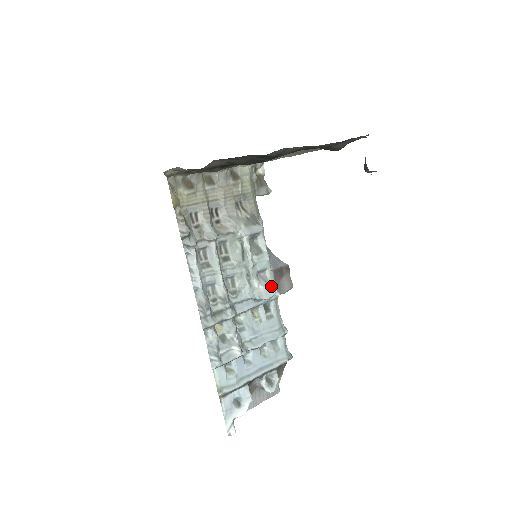
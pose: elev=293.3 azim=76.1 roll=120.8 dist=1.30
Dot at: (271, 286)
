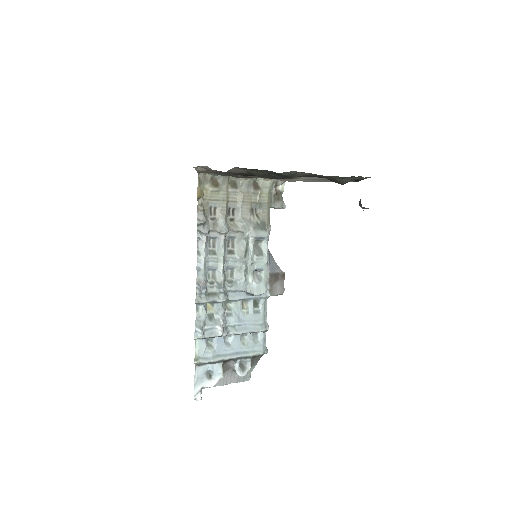
Dot at: (263, 285)
